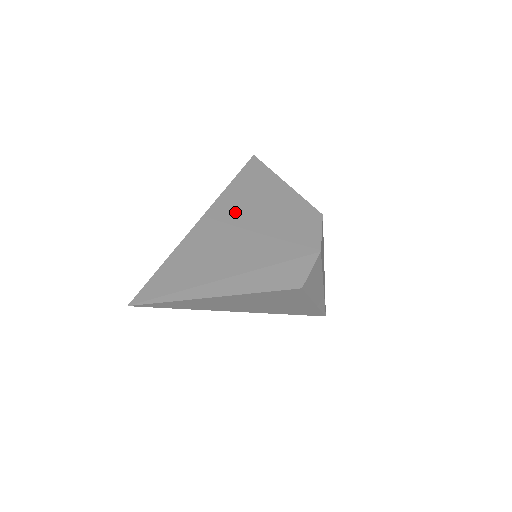
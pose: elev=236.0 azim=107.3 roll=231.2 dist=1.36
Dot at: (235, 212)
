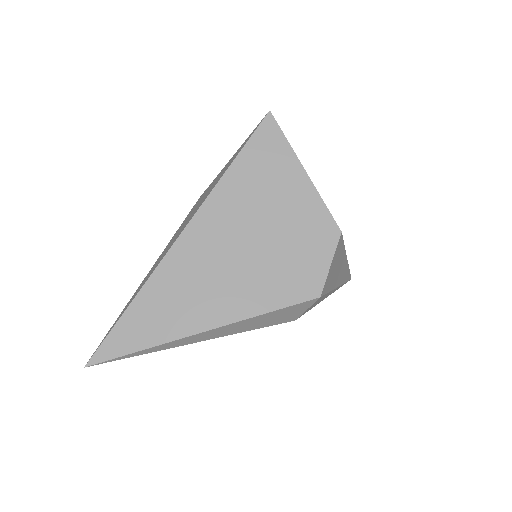
Dot at: (222, 228)
